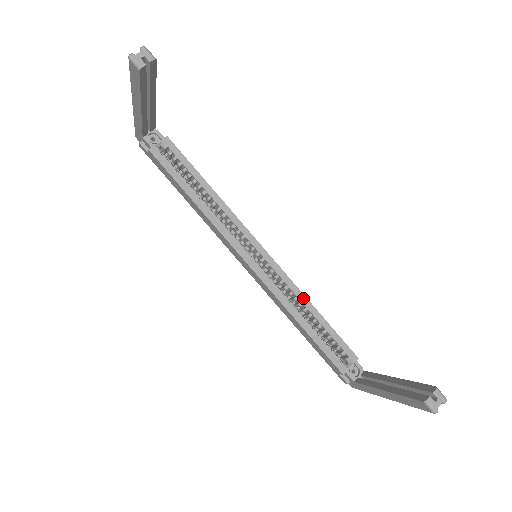
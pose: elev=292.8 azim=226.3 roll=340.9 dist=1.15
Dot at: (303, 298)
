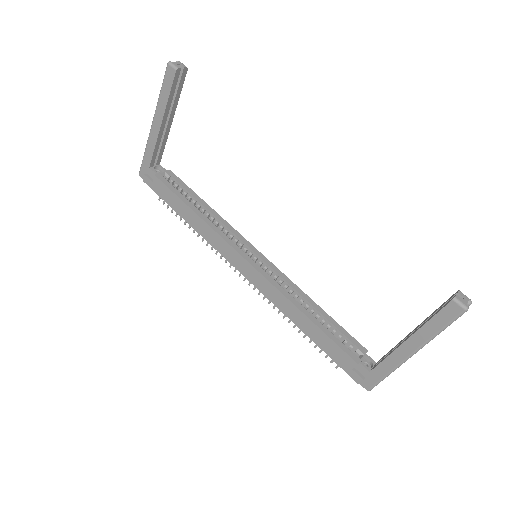
Dot at: (304, 295)
